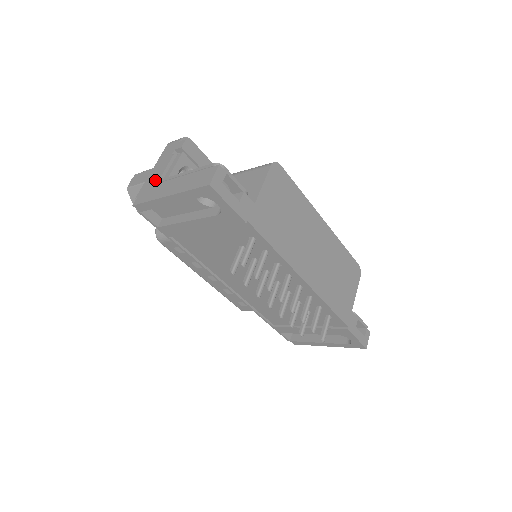
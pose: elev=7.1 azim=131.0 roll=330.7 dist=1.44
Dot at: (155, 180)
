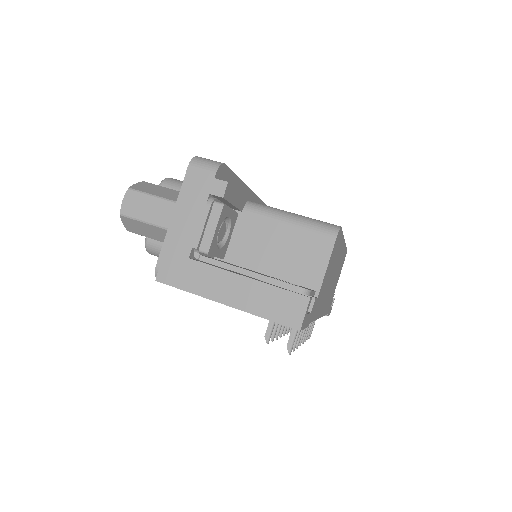
Dot at: (188, 249)
